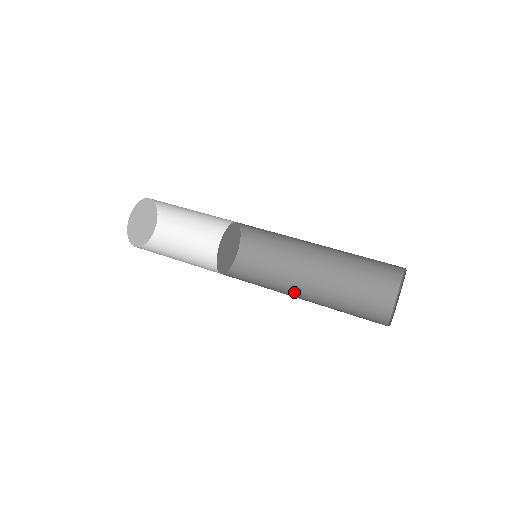
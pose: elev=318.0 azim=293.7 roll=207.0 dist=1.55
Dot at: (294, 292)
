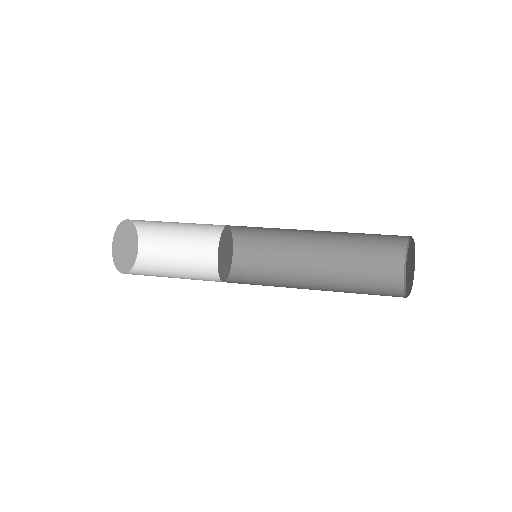
Dot at: (301, 288)
